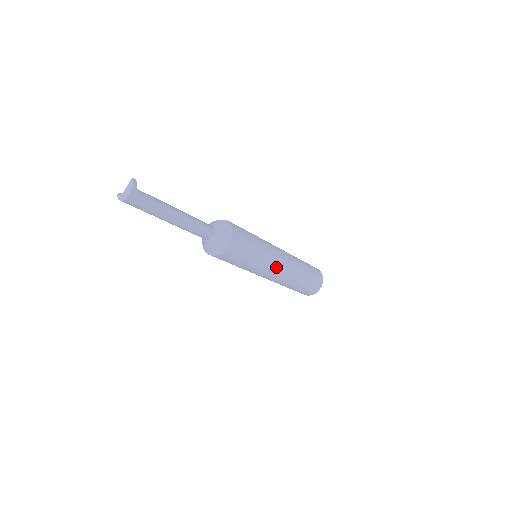
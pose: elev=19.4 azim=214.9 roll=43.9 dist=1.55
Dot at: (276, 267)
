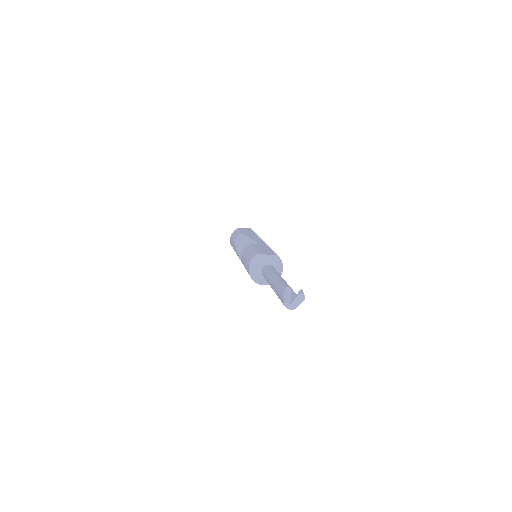
Dot at: occluded
